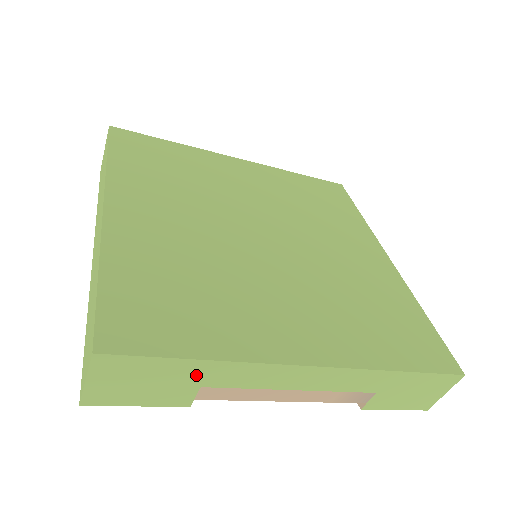
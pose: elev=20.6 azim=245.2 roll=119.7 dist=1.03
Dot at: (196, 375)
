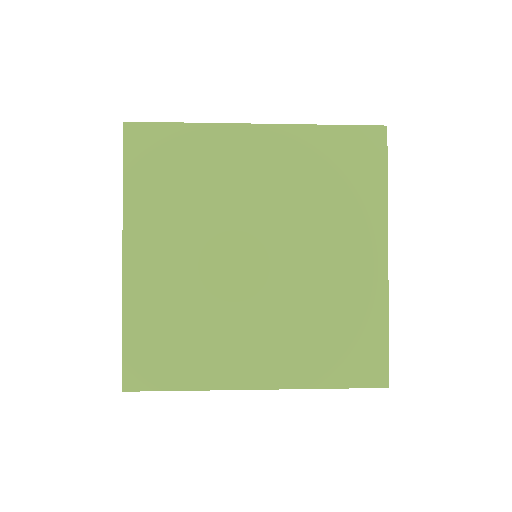
Dot at: occluded
